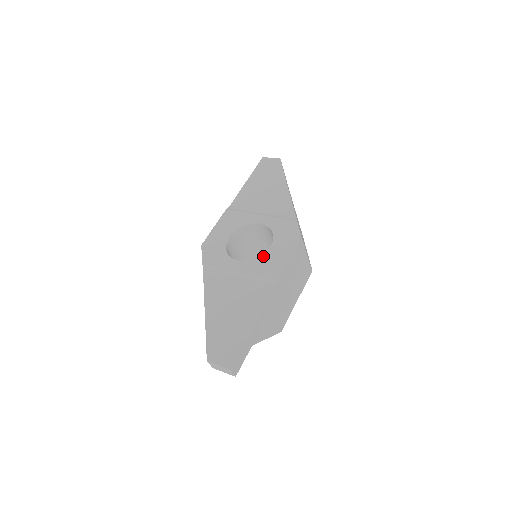
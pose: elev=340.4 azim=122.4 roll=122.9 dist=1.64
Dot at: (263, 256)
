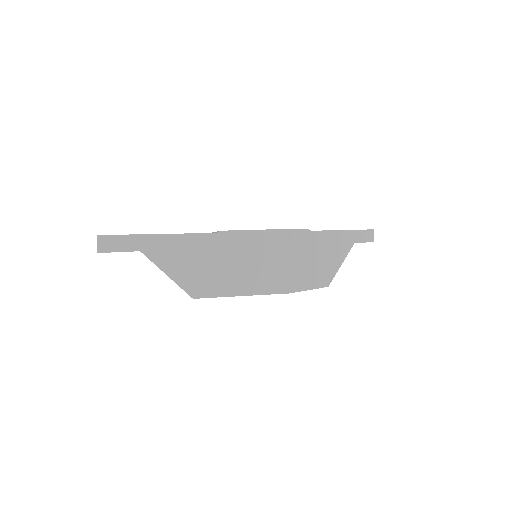
Dot at: occluded
